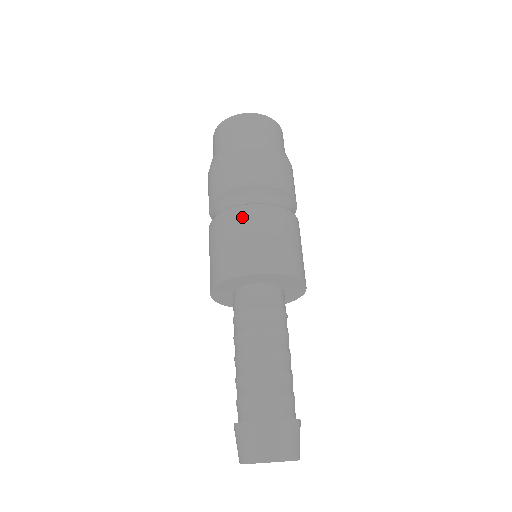
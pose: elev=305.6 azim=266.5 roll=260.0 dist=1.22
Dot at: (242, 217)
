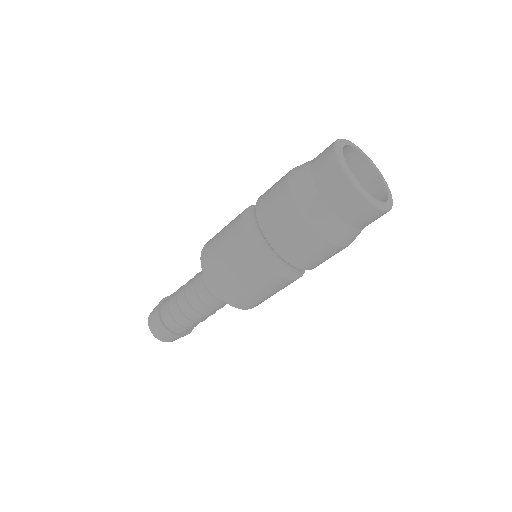
Dot at: (244, 257)
